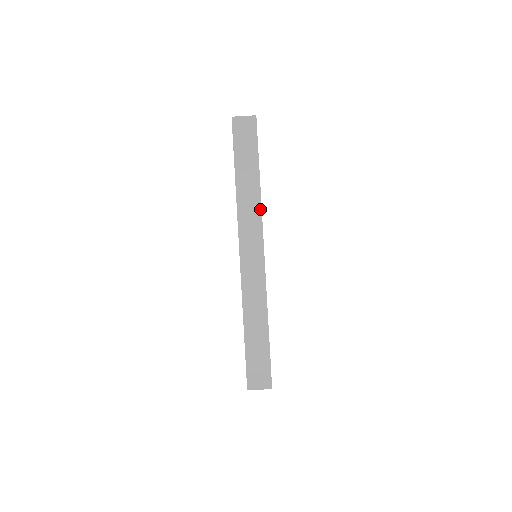
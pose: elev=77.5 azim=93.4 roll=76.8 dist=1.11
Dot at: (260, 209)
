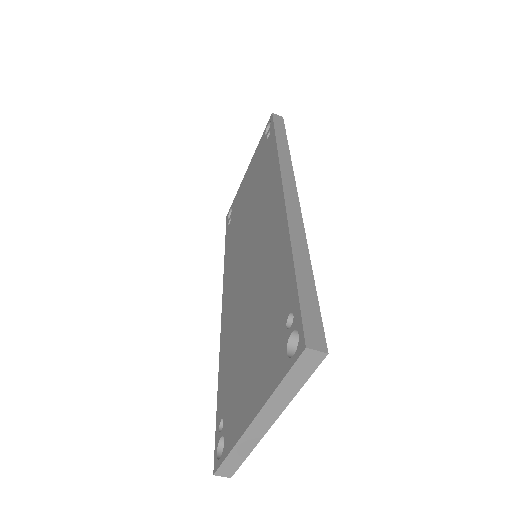
Dot at: (287, 405)
